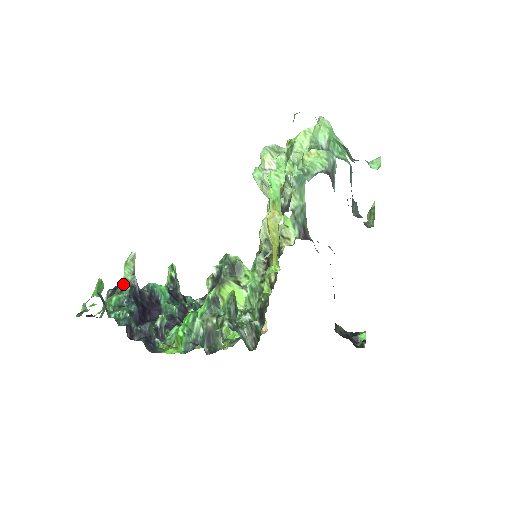
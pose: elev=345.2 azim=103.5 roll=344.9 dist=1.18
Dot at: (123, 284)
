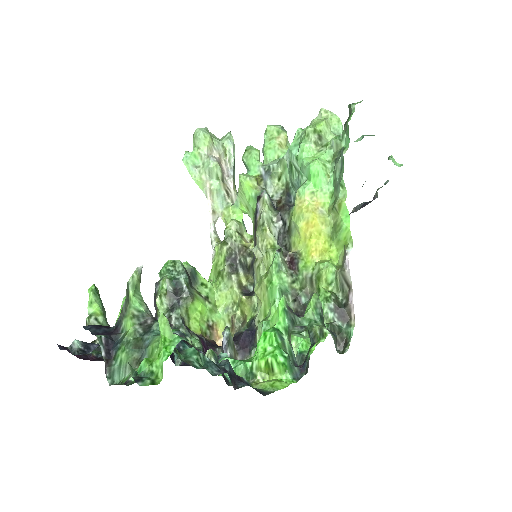
Dot at: (137, 320)
